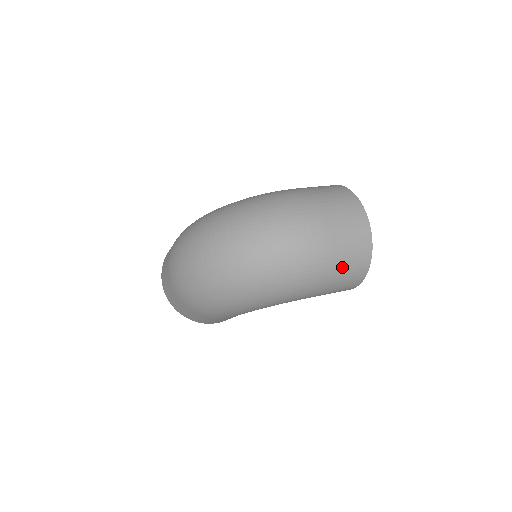
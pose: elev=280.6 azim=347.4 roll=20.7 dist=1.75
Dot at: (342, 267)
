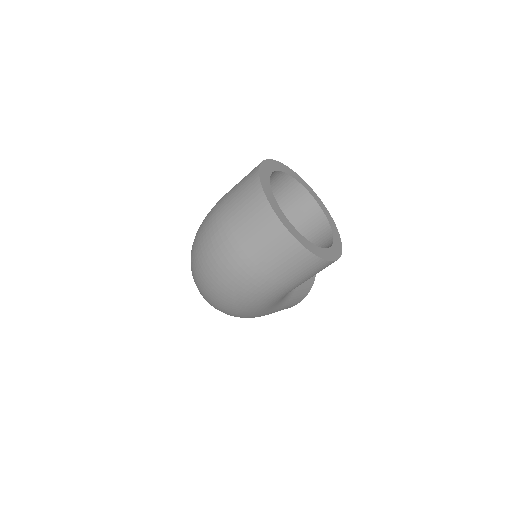
Dot at: (273, 265)
